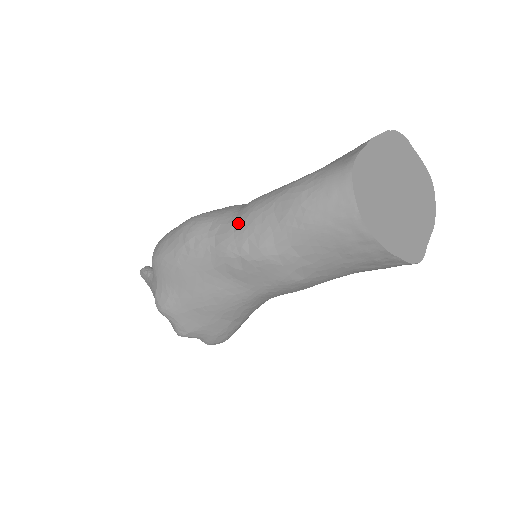
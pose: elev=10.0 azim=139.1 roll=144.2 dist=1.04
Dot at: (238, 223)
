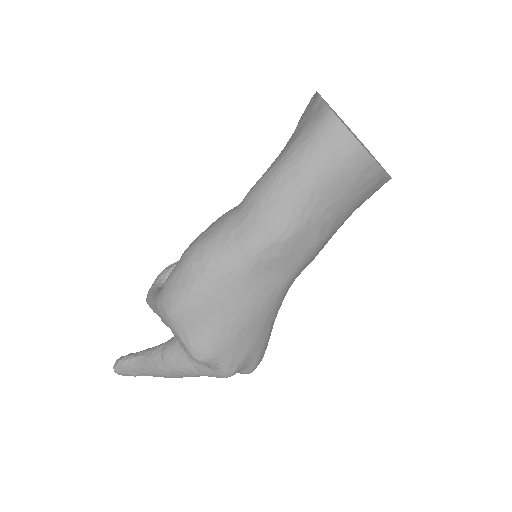
Dot at: (253, 216)
